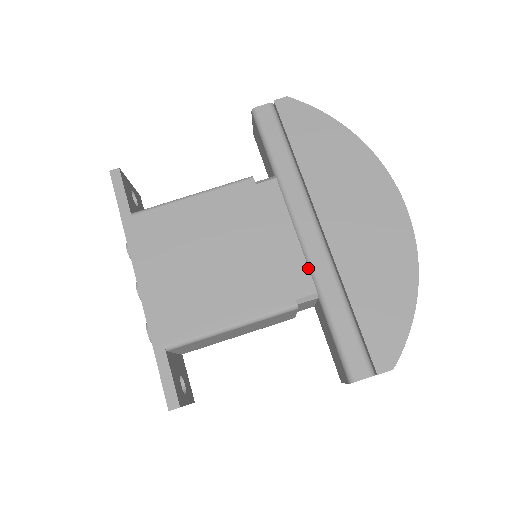
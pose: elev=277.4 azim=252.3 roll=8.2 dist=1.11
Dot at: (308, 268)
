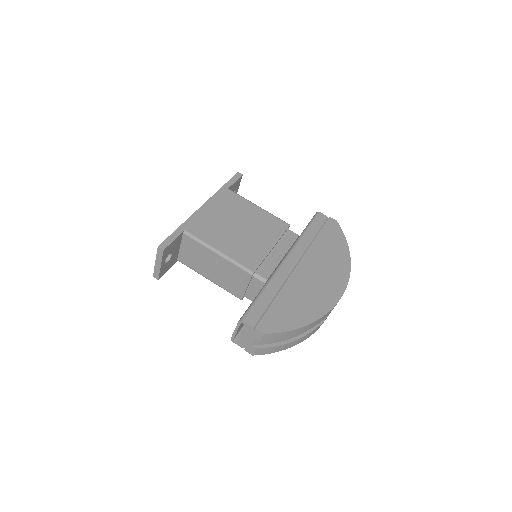
Dot at: (274, 270)
